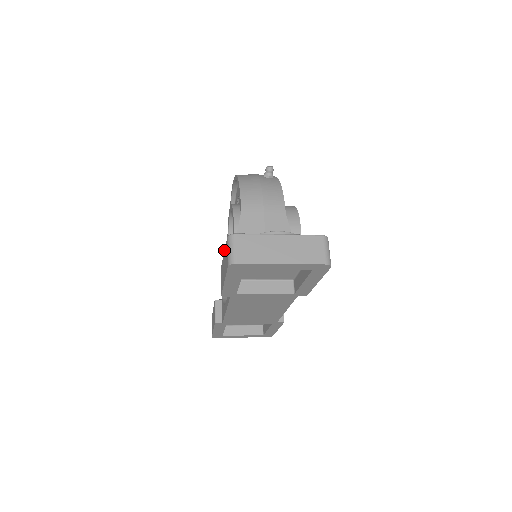
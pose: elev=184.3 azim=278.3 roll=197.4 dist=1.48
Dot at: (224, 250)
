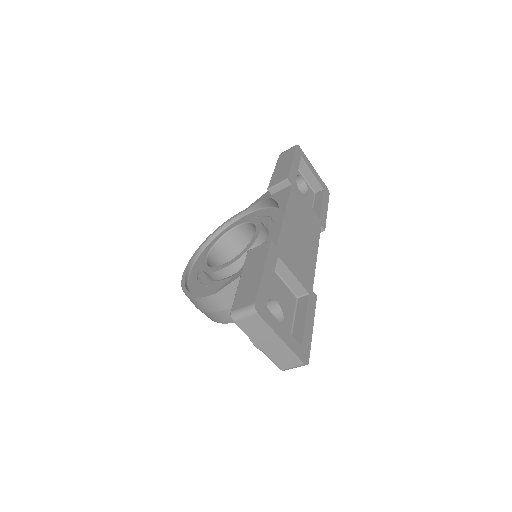
Dot at: (275, 166)
